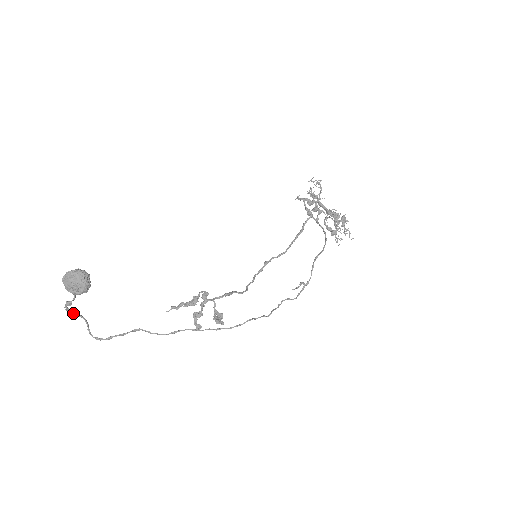
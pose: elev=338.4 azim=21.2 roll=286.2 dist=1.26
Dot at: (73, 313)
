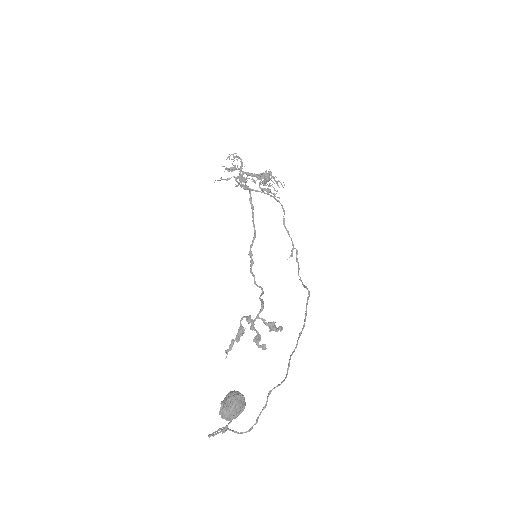
Dot at: occluded
